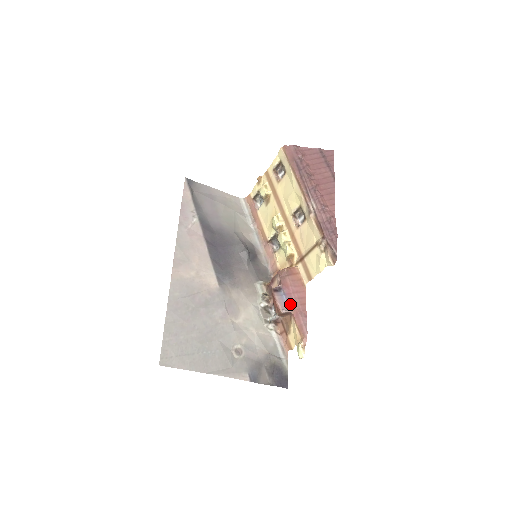
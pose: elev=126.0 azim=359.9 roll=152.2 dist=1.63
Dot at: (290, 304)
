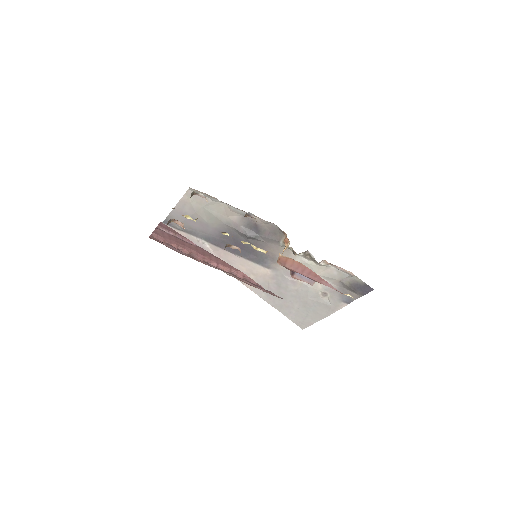
Dot at: (310, 279)
